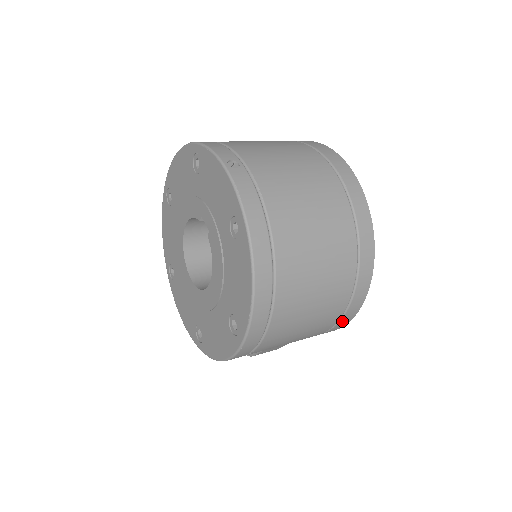
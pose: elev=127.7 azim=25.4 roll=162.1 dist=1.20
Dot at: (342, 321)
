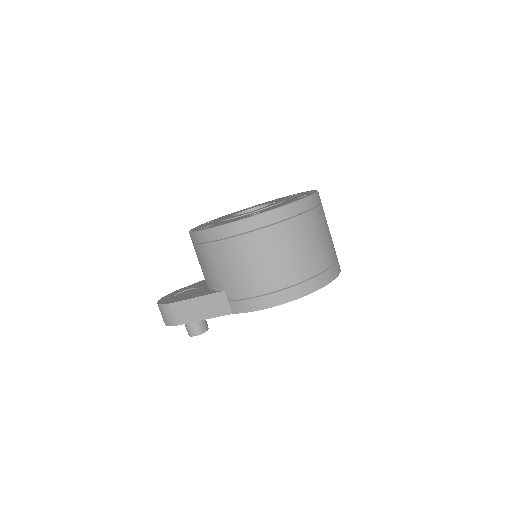
Dot at: (274, 297)
